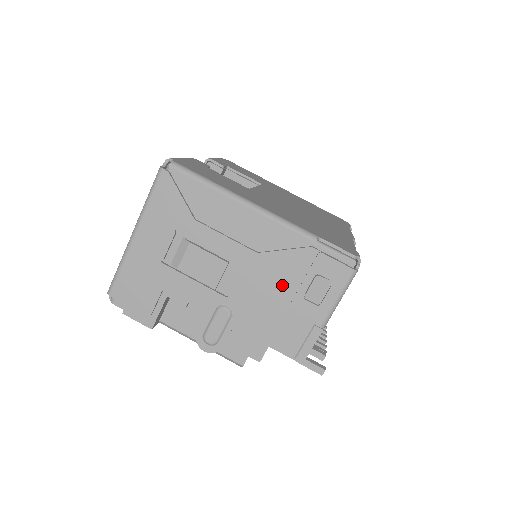
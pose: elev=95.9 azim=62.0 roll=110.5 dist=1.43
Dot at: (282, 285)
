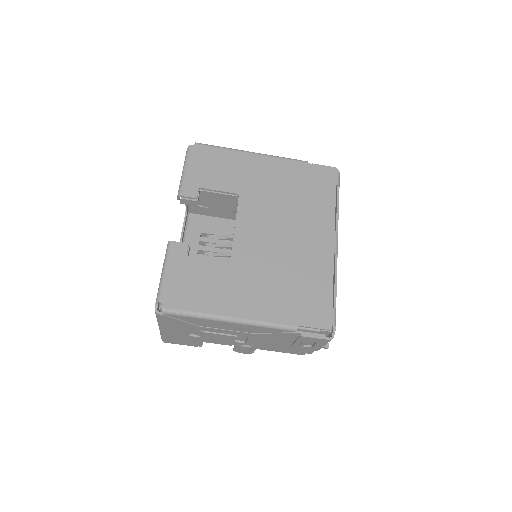
Dot at: (281, 341)
